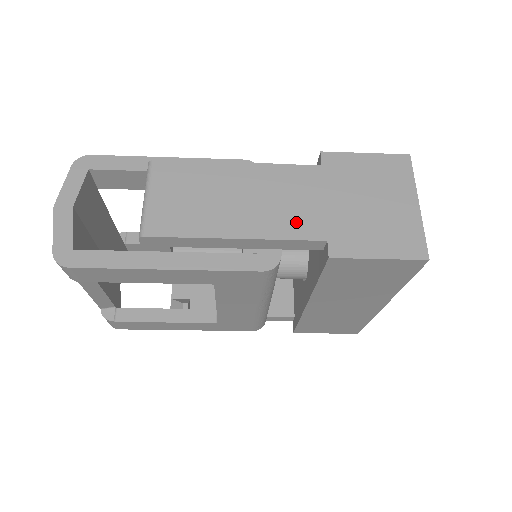
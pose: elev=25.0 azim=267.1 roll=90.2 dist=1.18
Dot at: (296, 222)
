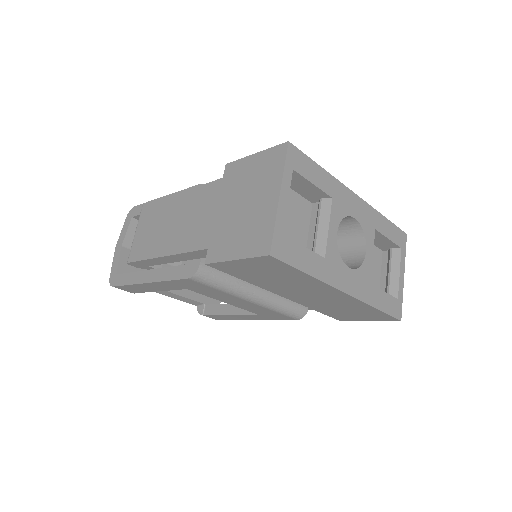
Dot at: (195, 236)
